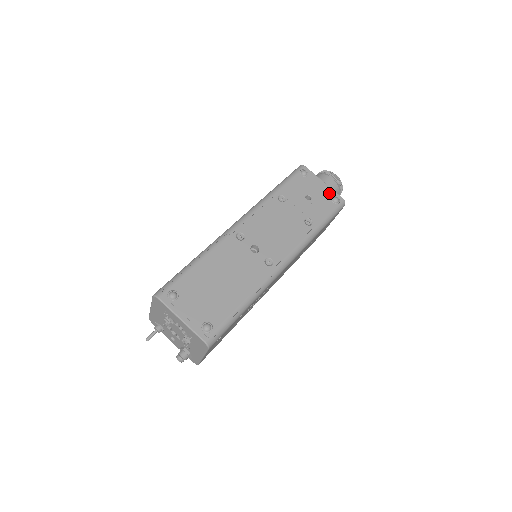
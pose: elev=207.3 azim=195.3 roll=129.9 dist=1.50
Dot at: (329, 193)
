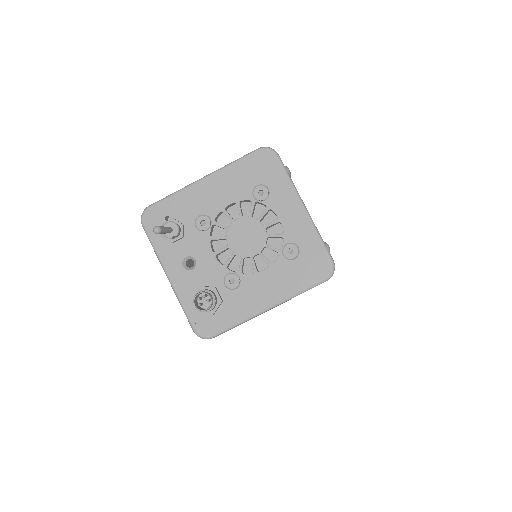
Dot at: occluded
